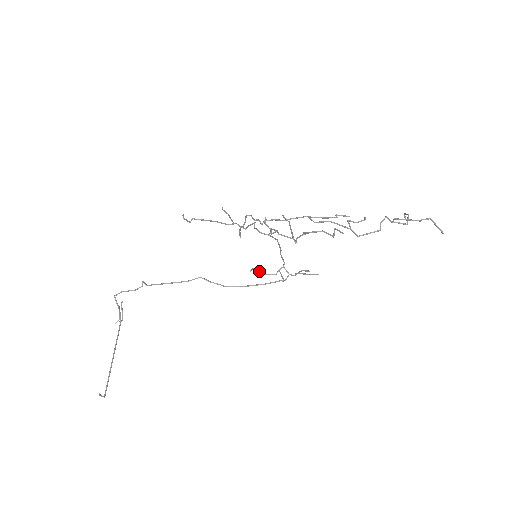
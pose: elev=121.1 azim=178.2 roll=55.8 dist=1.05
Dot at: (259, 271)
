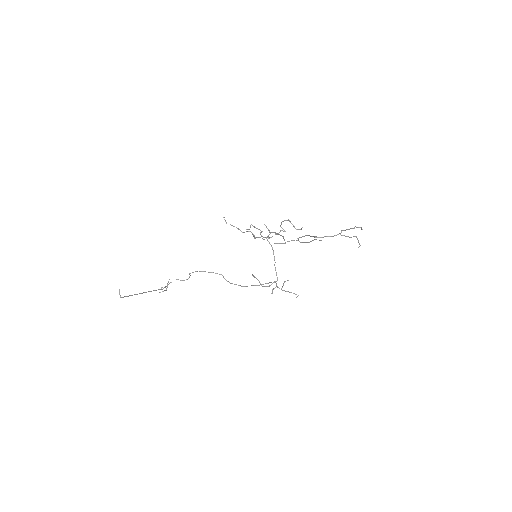
Dot at: occluded
